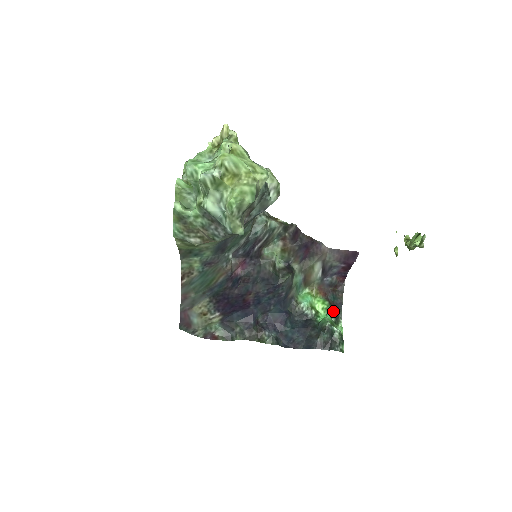
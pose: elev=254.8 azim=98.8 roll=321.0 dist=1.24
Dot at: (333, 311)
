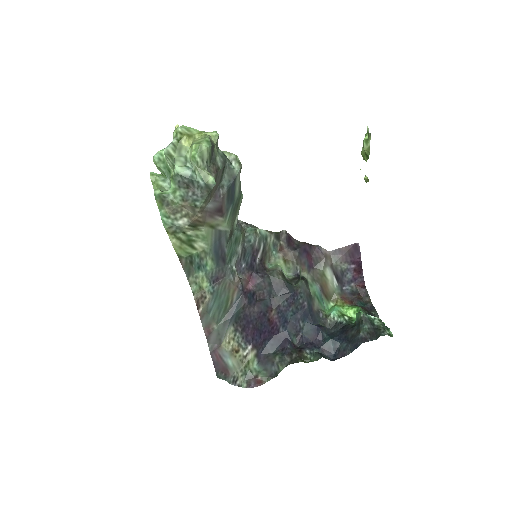
Dot at: (366, 311)
